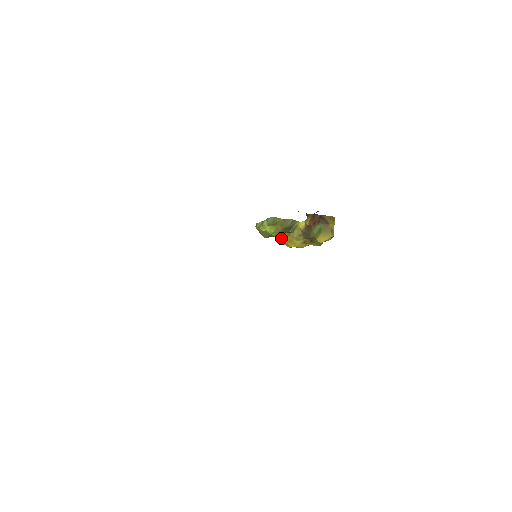
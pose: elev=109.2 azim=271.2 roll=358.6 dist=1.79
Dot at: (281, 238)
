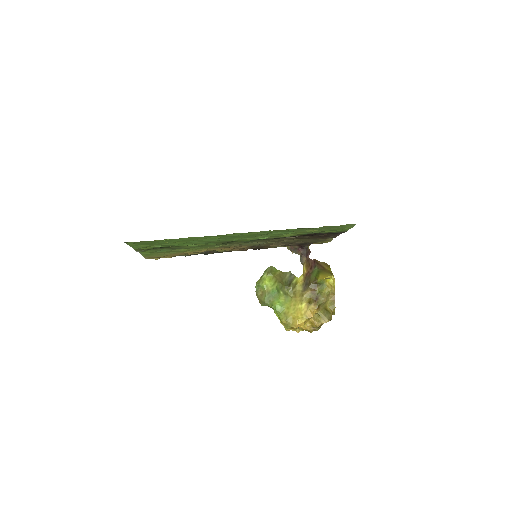
Dot at: (285, 312)
